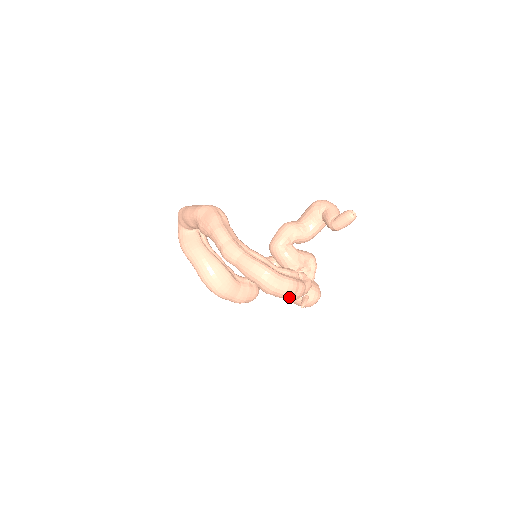
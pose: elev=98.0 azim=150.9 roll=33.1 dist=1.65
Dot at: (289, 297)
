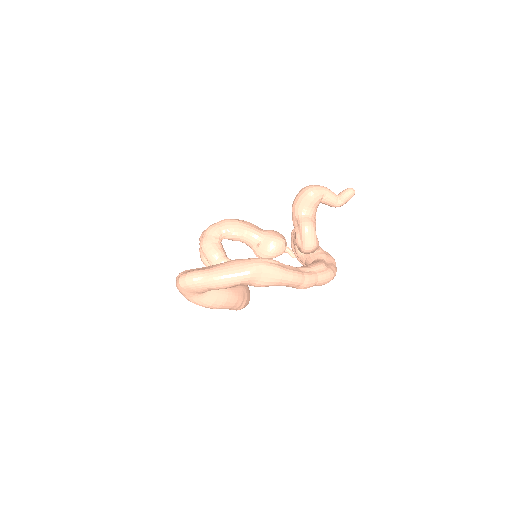
Dot at: occluded
